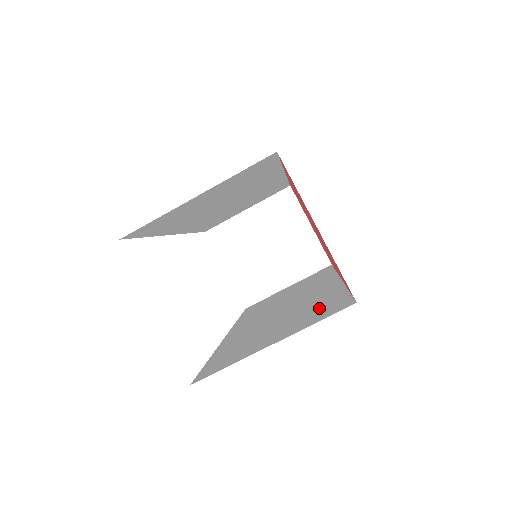
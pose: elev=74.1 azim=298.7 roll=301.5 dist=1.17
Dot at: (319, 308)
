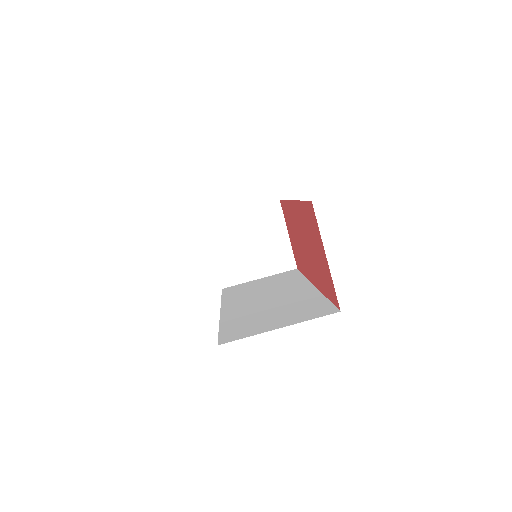
Dot at: (308, 308)
